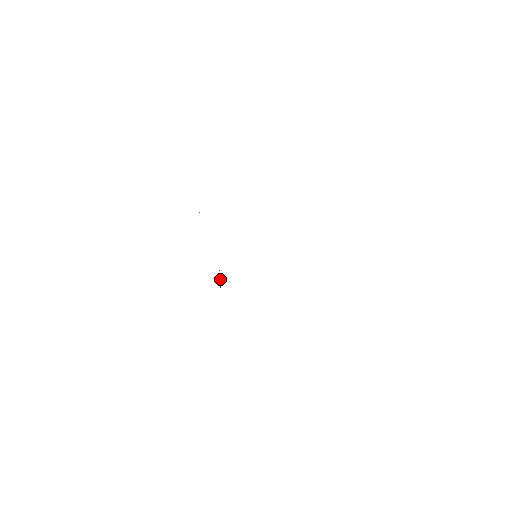
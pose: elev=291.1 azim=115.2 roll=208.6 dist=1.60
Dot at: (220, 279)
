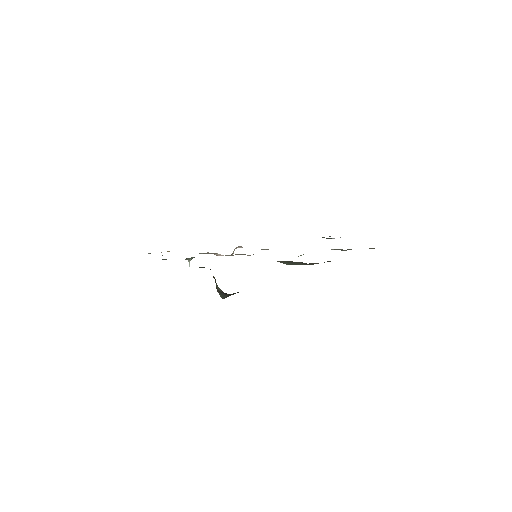
Dot at: occluded
